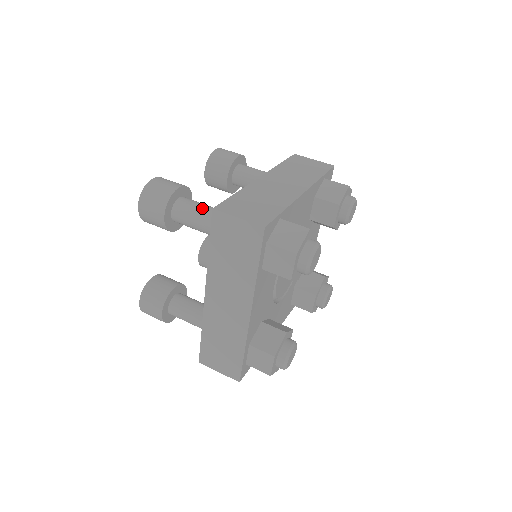
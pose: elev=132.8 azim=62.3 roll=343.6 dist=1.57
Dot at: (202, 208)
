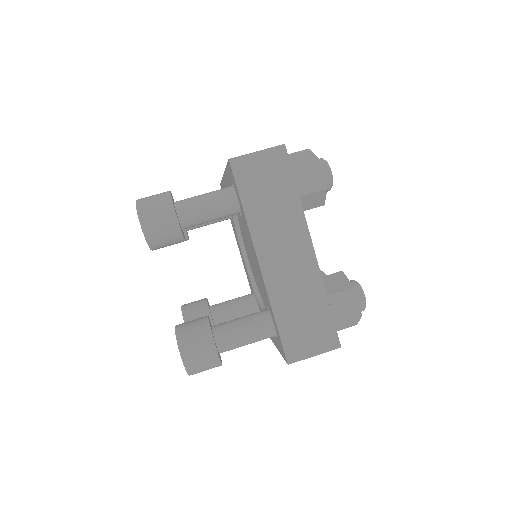
Dot at: (204, 194)
